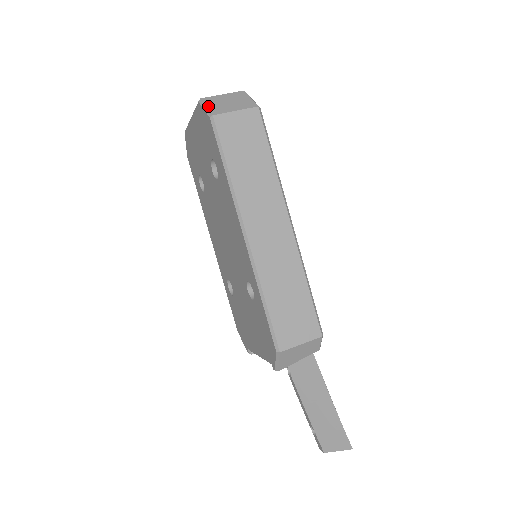
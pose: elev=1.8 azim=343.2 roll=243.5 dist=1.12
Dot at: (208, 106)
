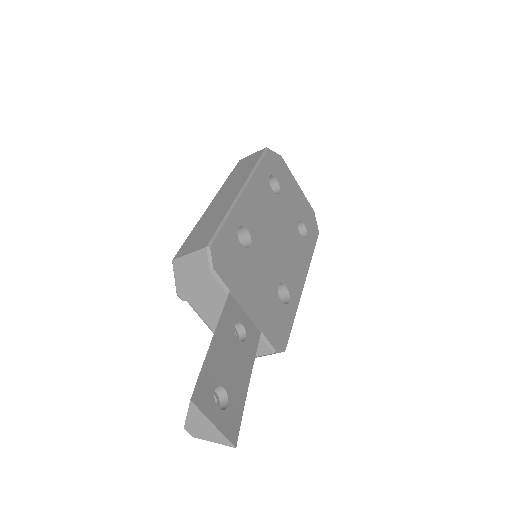
Dot at: occluded
